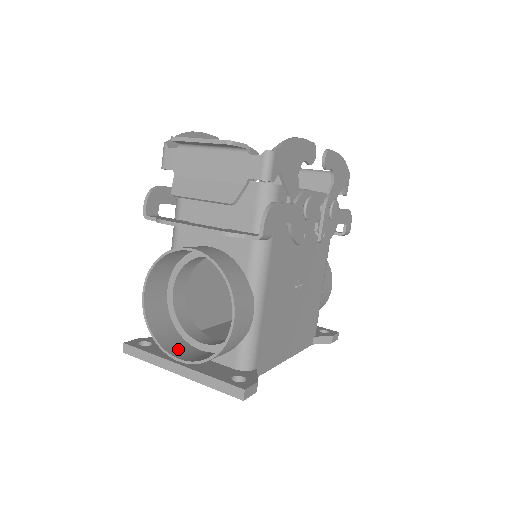
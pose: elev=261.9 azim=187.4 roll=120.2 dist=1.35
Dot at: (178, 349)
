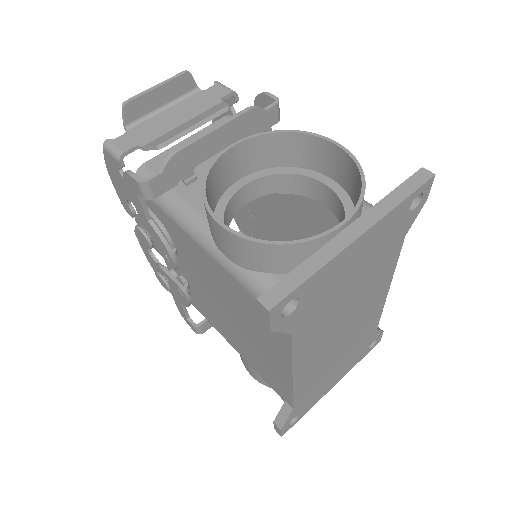
Dot at: occluded
